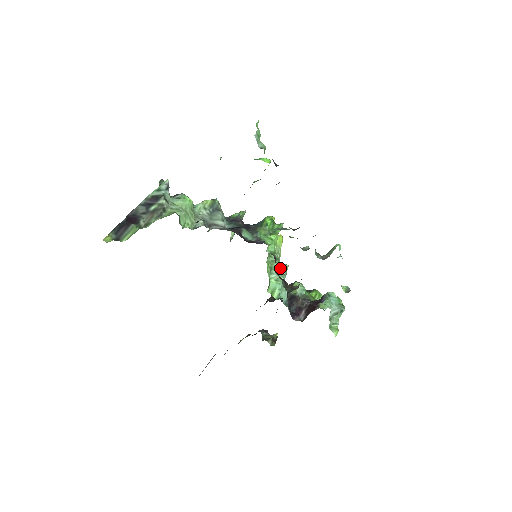
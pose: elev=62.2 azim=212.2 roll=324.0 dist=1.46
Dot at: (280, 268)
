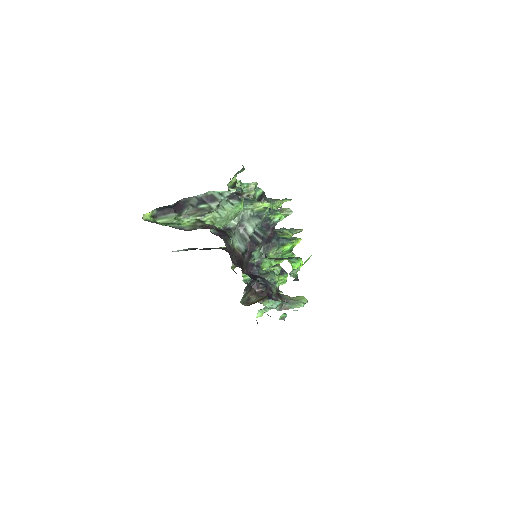
Dot at: occluded
